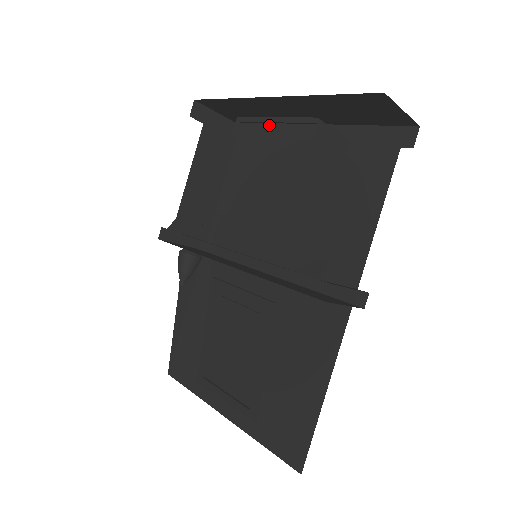
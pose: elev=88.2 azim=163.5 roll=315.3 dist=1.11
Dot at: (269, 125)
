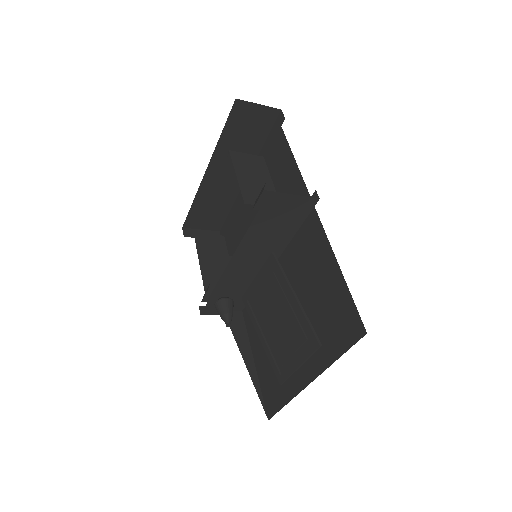
Dot at: (232, 207)
